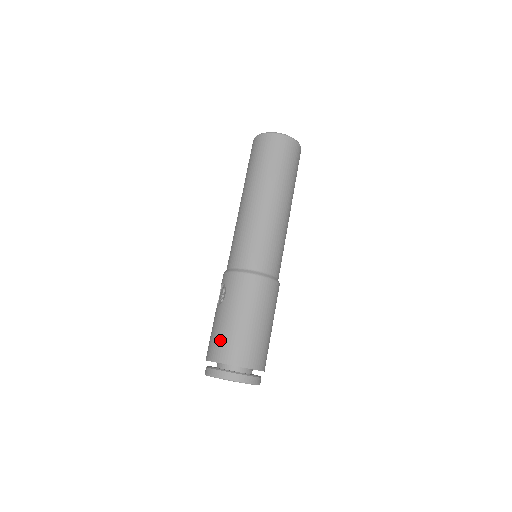
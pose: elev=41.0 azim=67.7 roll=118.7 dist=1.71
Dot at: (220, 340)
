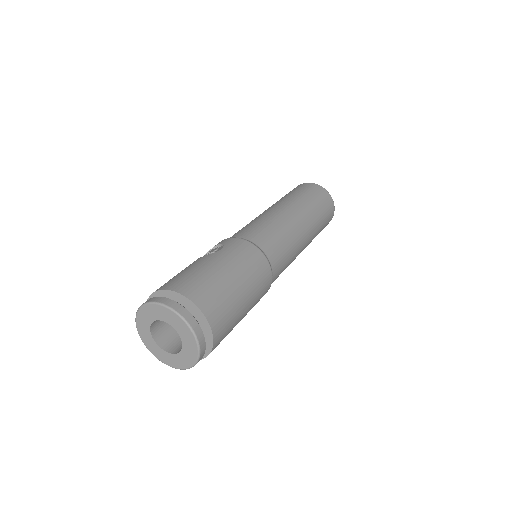
Dot at: (194, 277)
